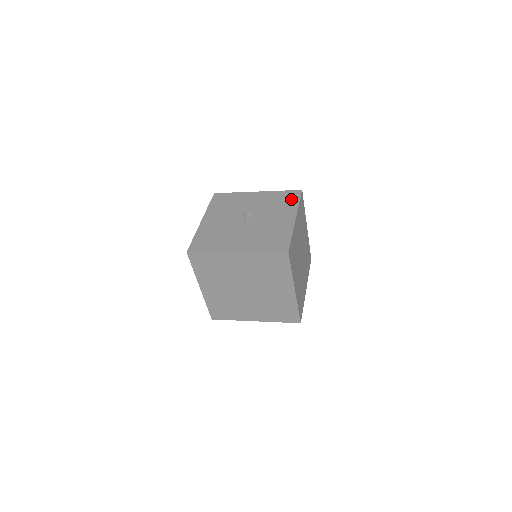
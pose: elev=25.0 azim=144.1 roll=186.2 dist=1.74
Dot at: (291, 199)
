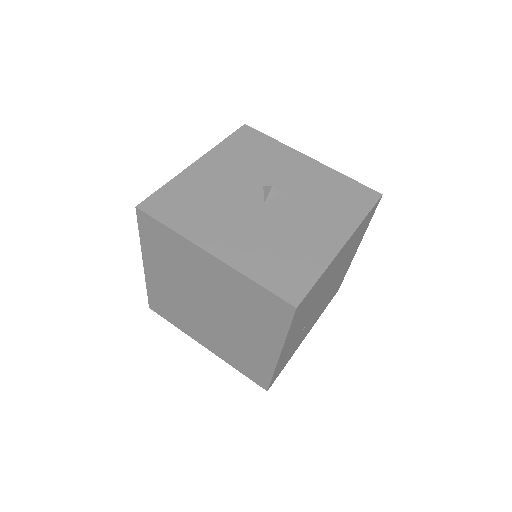
Dot at: (356, 202)
